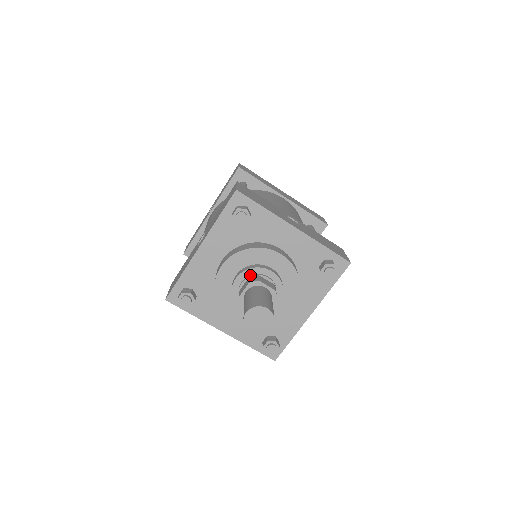
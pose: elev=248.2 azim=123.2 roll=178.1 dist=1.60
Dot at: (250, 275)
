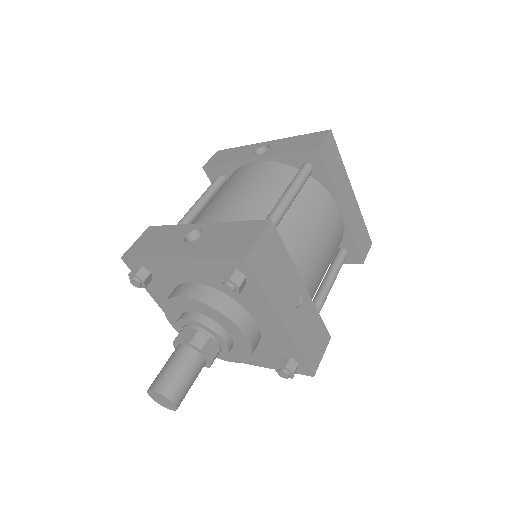
Dot at: (202, 329)
